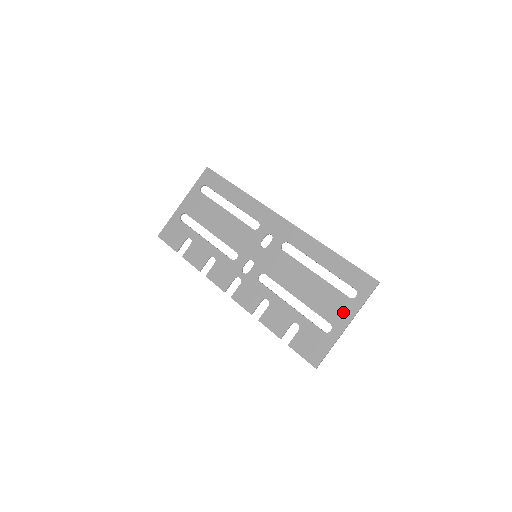
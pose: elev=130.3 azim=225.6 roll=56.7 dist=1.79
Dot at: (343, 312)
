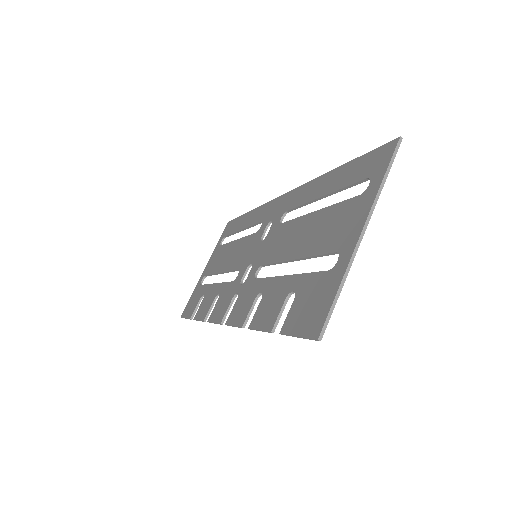
Dot at: (353, 220)
